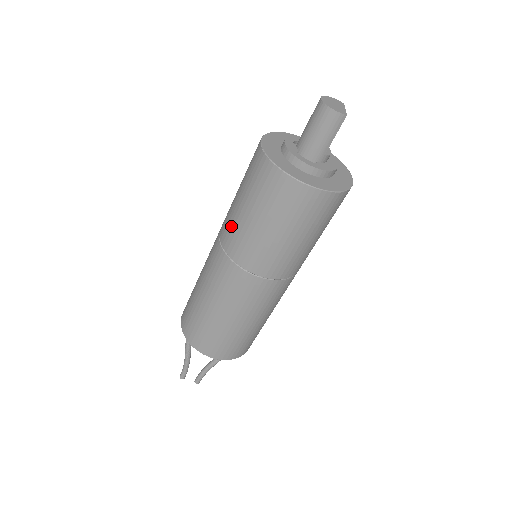
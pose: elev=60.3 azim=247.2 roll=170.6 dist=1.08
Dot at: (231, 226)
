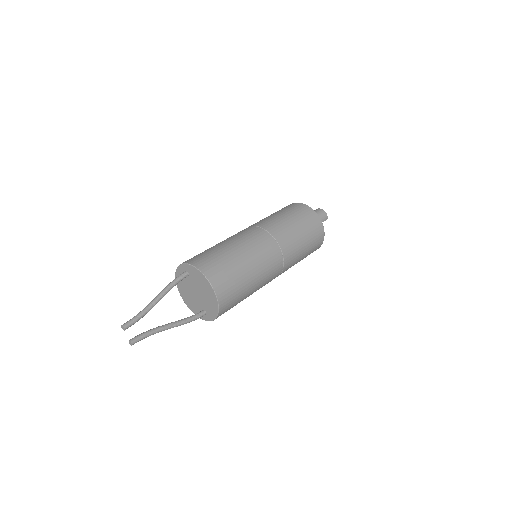
Dot at: (272, 221)
